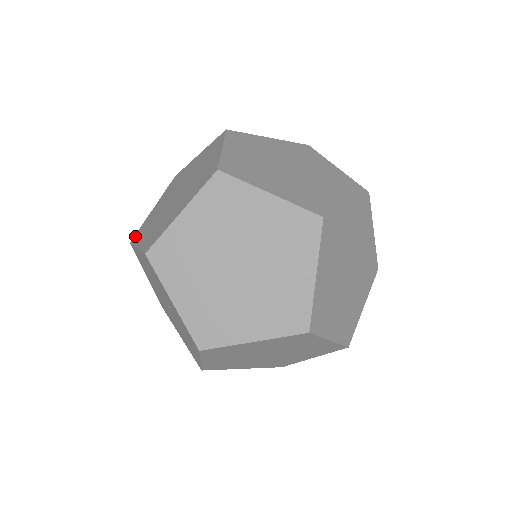
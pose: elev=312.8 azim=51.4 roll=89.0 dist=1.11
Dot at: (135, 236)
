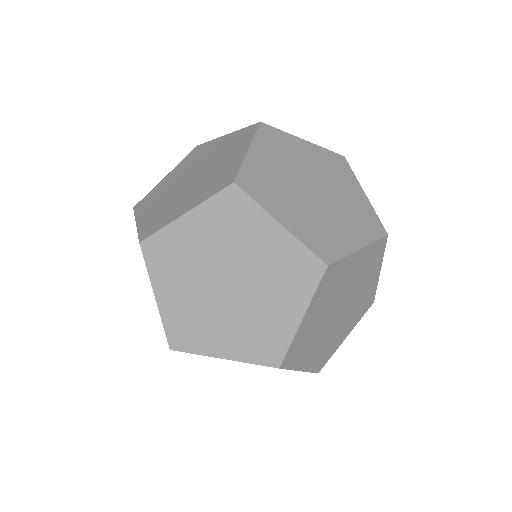
Dot at: (139, 203)
